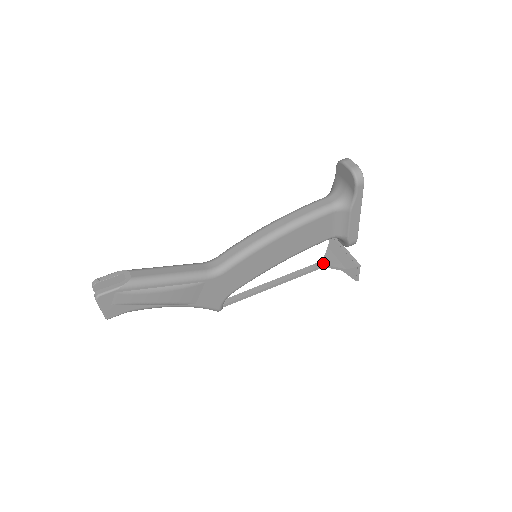
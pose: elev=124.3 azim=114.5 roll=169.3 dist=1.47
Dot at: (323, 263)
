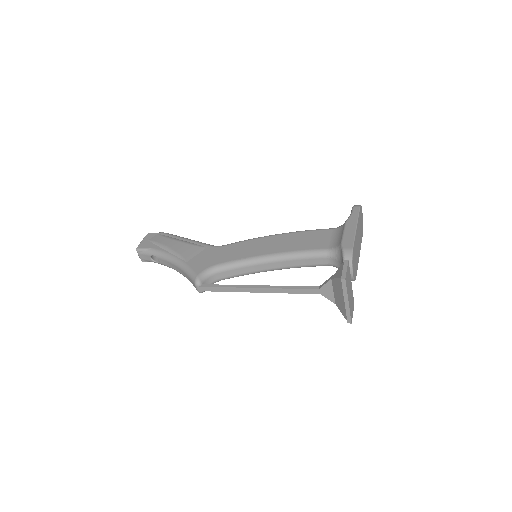
Dot at: (319, 288)
